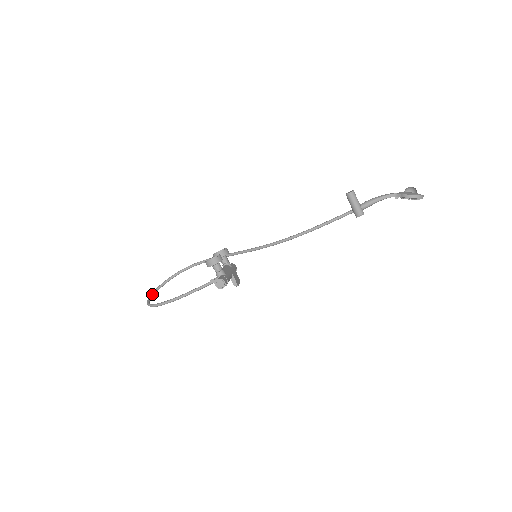
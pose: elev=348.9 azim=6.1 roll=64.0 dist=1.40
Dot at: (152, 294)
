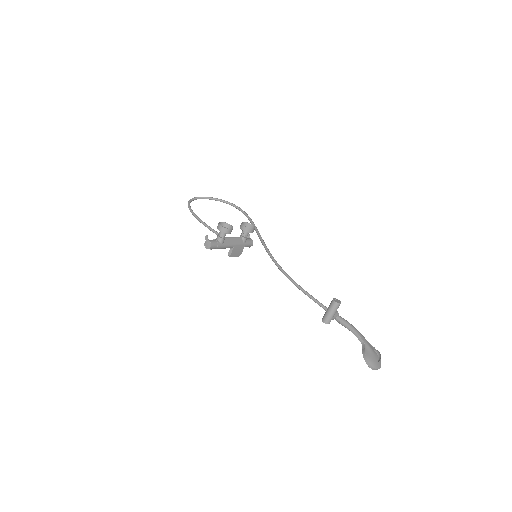
Dot at: (202, 197)
